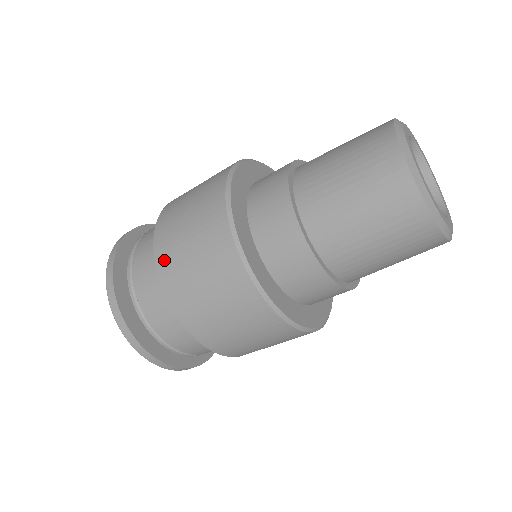
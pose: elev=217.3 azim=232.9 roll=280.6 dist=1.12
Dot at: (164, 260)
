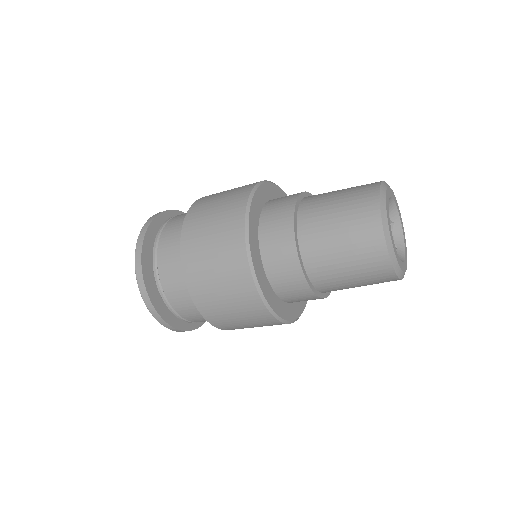
Dot at: (216, 322)
